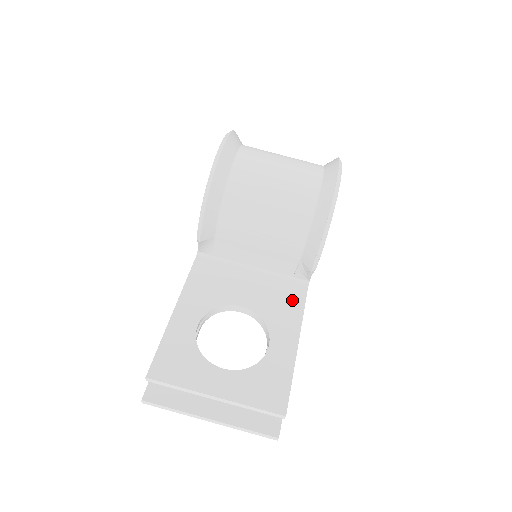
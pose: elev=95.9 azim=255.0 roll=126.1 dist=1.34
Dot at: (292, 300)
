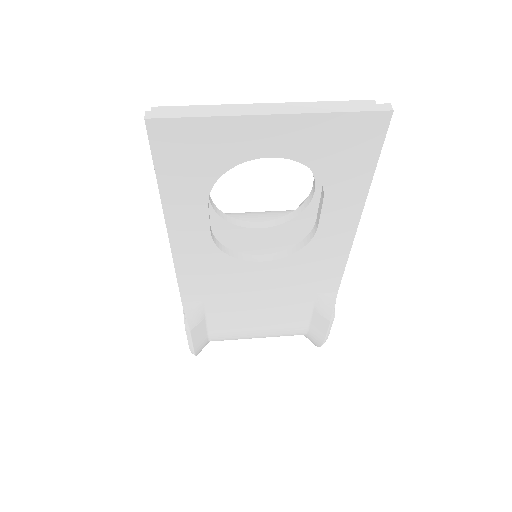
Dot at: occluded
